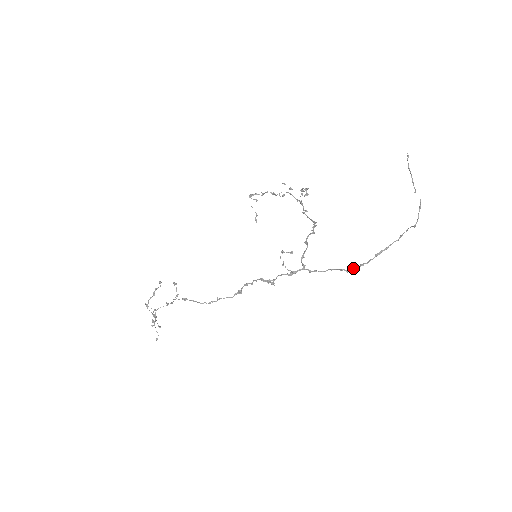
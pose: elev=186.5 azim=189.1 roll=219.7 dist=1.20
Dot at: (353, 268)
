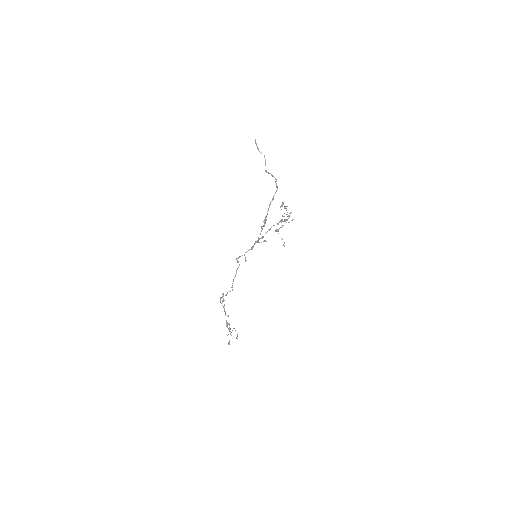
Dot at: (263, 221)
